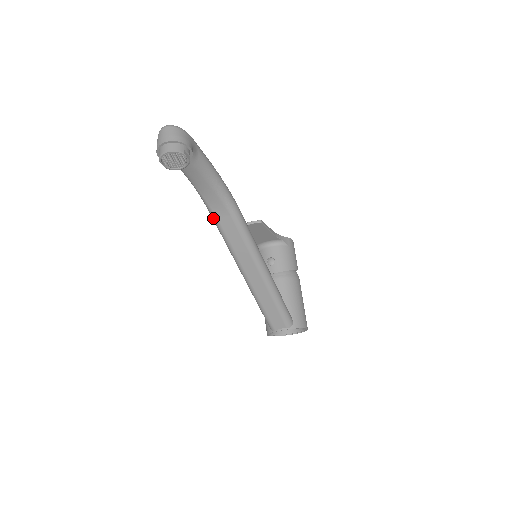
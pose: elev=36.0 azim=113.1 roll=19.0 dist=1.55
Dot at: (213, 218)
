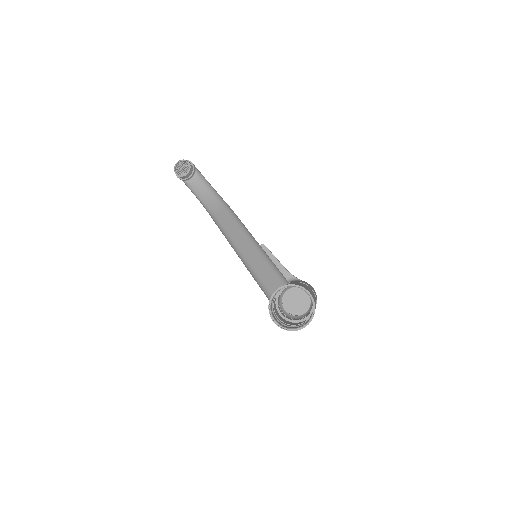
Dot at: (214, 219)
